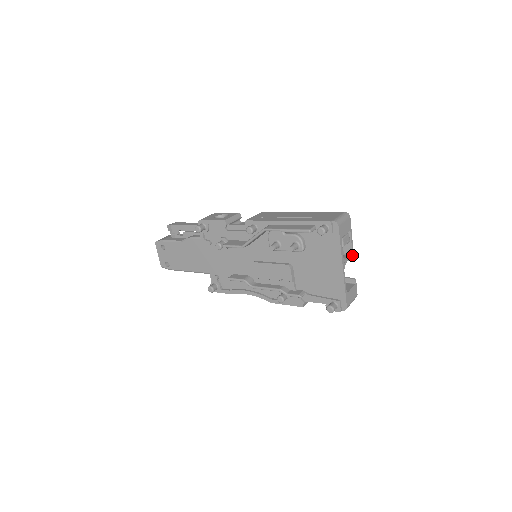
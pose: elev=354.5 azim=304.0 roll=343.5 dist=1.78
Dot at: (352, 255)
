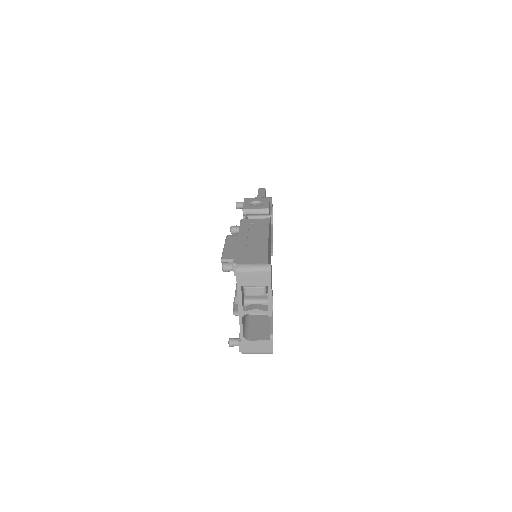
Dot at: (268, 311)
